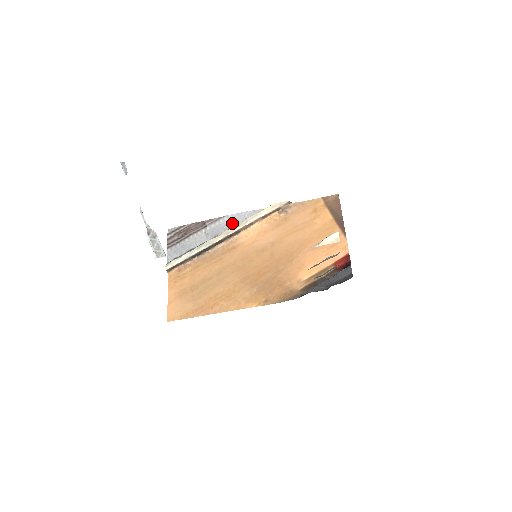
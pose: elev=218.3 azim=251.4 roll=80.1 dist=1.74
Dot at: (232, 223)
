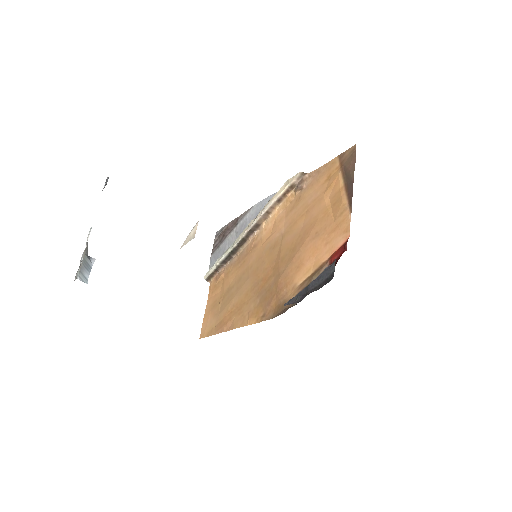
Dot at: (256, 215)
